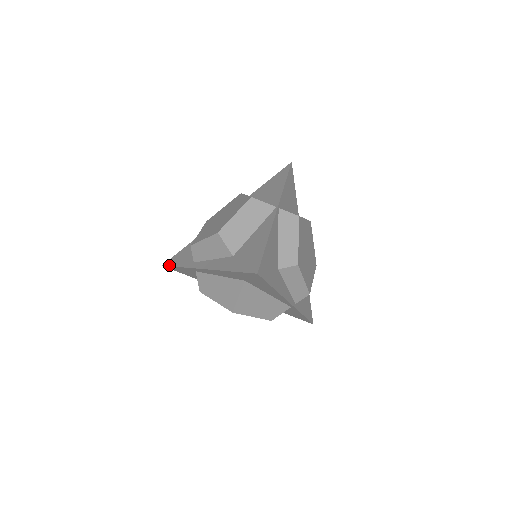
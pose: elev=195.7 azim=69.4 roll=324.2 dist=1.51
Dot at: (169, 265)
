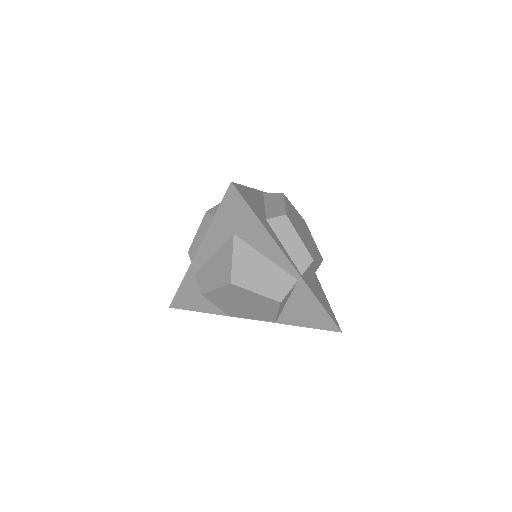
Dot at: (174, 297)
